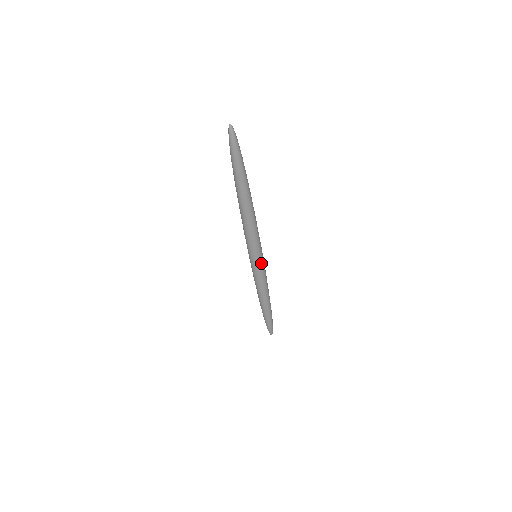
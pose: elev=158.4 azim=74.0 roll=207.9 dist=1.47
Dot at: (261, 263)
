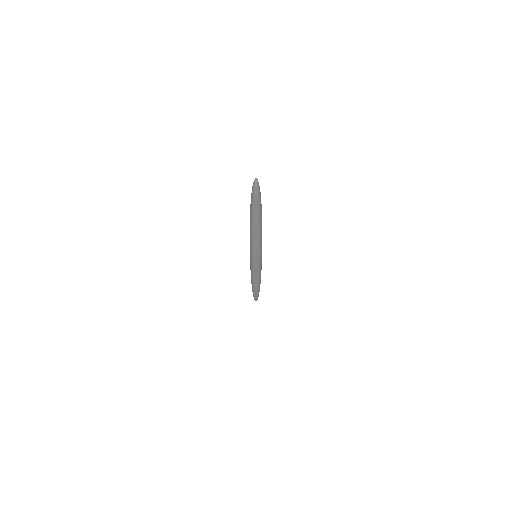
Dot at: (261, 261)
